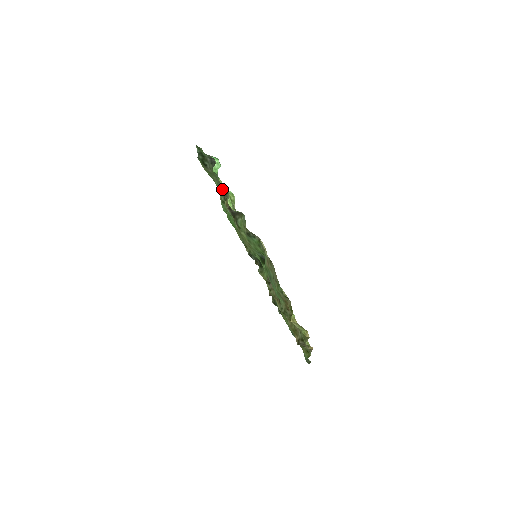
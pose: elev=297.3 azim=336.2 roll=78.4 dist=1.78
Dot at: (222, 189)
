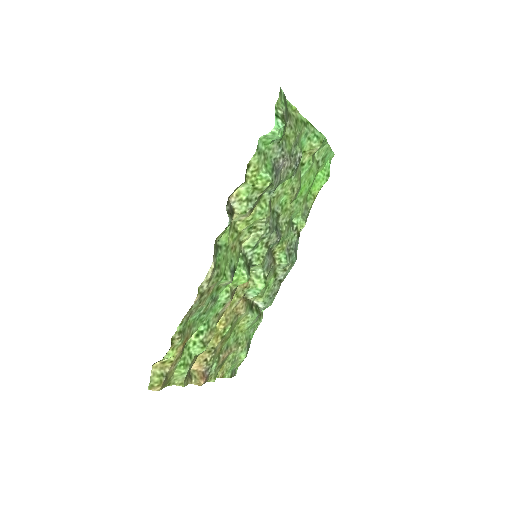
Dot at: occluded
